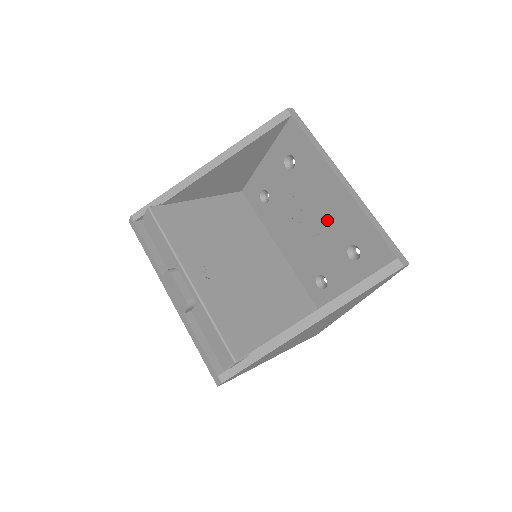
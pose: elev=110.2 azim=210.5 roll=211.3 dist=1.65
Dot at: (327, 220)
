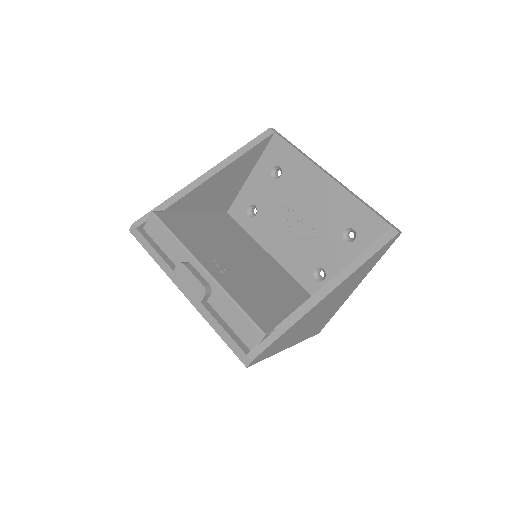
Dot at: (319, 213)
